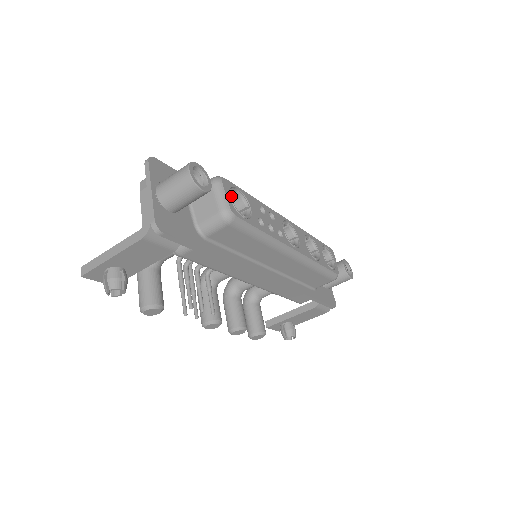
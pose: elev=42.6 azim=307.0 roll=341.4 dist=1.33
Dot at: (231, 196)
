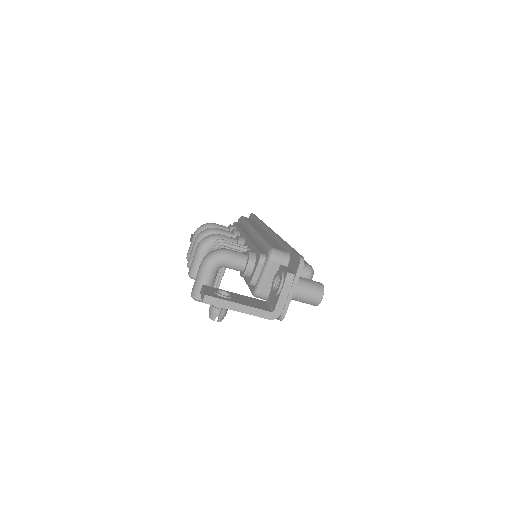
Dot at: occluded
